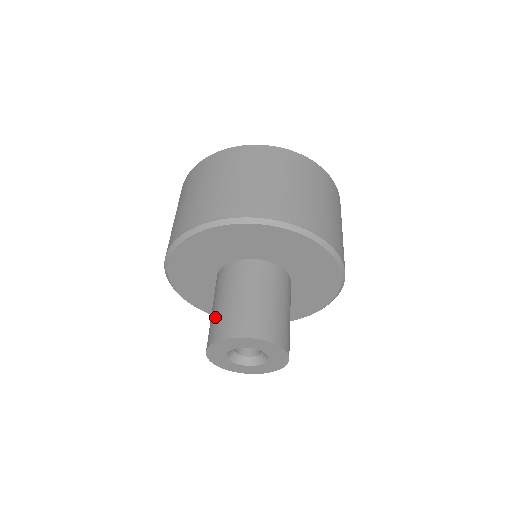
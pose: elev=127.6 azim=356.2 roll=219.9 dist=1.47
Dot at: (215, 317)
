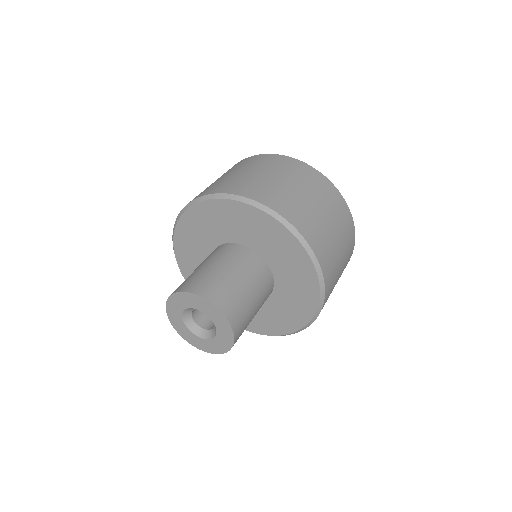
Dot at: (189, 276)
